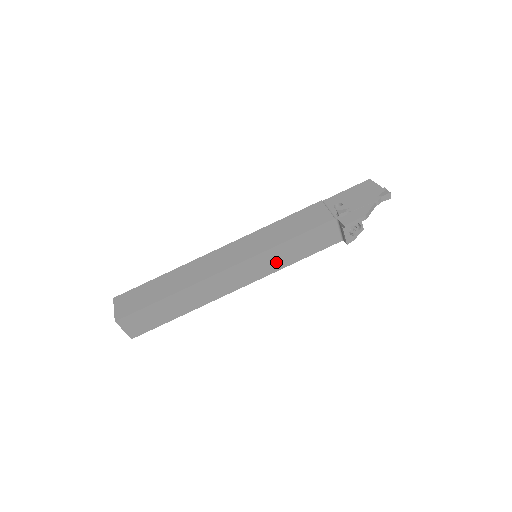
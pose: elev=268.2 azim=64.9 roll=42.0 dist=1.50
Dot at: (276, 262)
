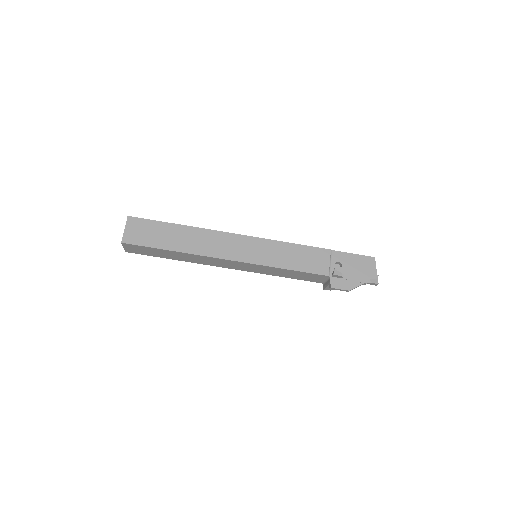
Dot at: (267, 271)
